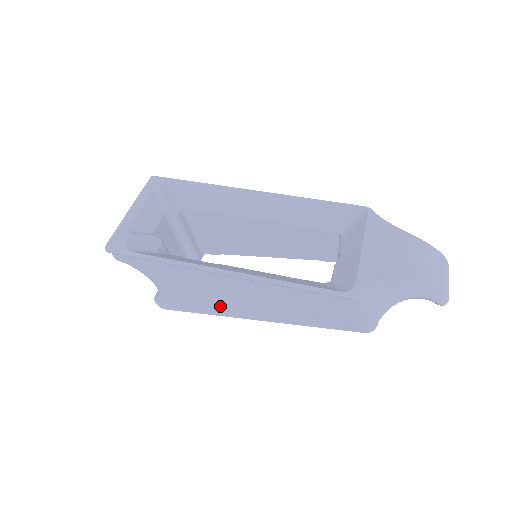
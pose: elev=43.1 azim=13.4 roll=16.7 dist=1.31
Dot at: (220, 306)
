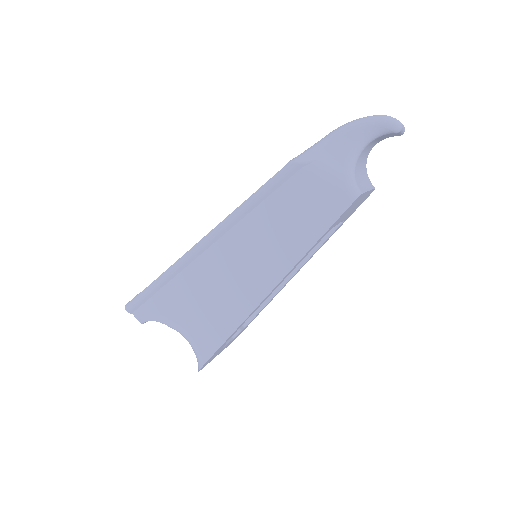
Dot at: (234, 304)
